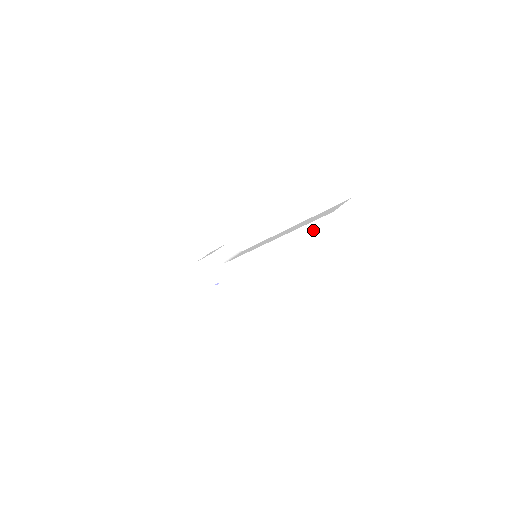
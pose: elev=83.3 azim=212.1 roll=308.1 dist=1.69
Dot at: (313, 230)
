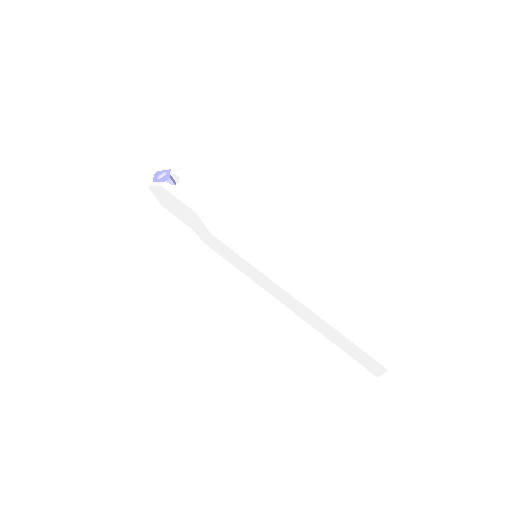
Dot at: (354, 348)
